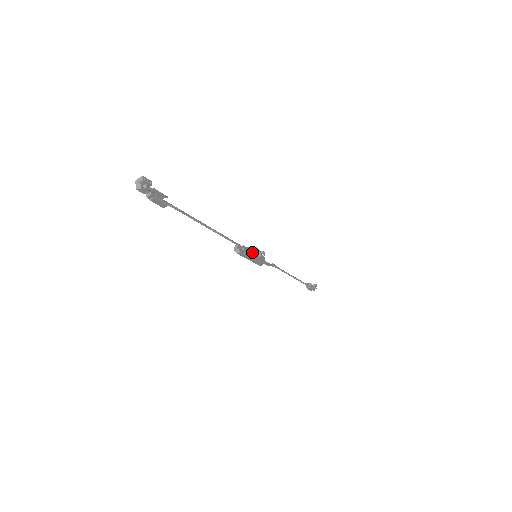
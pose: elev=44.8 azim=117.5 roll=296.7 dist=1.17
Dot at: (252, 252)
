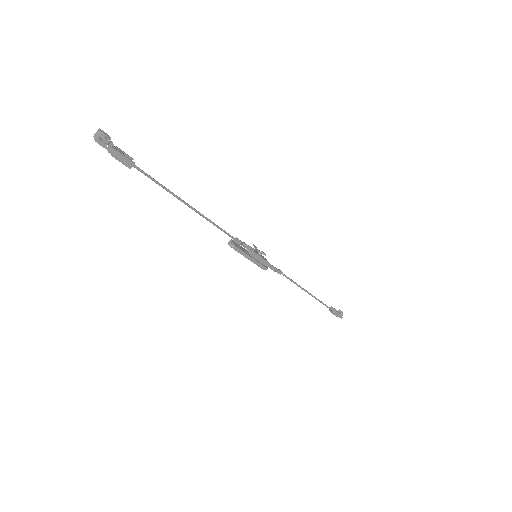
Dot at: (250, 250)
